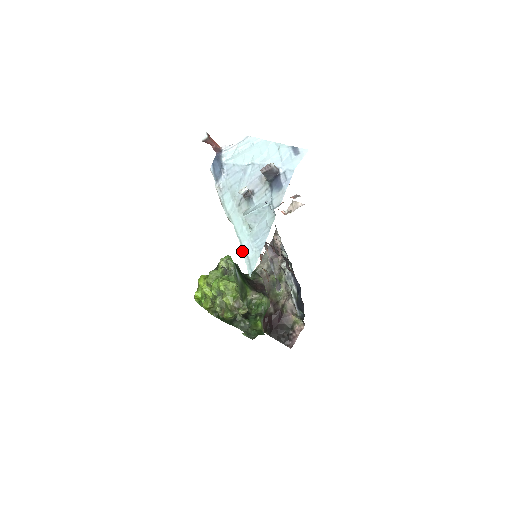
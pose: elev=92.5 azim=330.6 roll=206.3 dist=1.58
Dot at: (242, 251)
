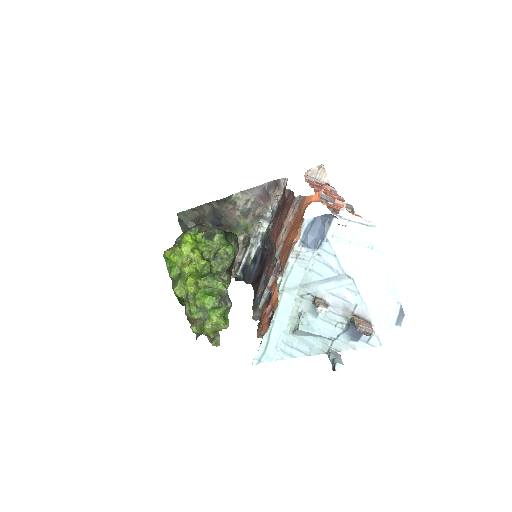
Dot at: (265, 336)
